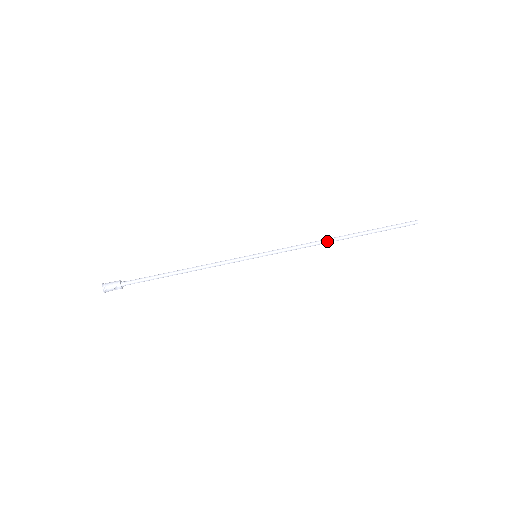
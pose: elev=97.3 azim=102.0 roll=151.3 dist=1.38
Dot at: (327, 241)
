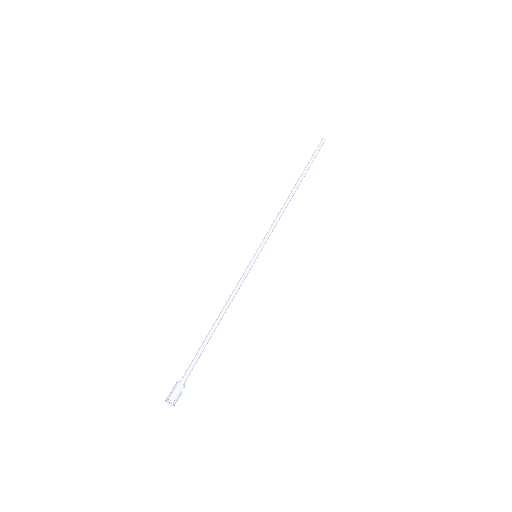
Dot at: (289, 200)
